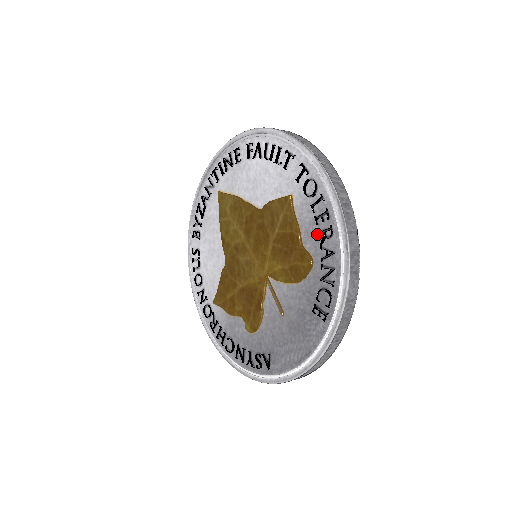
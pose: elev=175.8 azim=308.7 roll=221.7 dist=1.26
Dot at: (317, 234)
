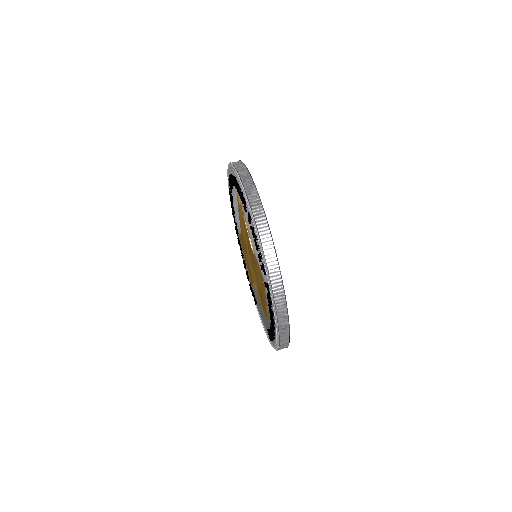
Dot at: occluded
